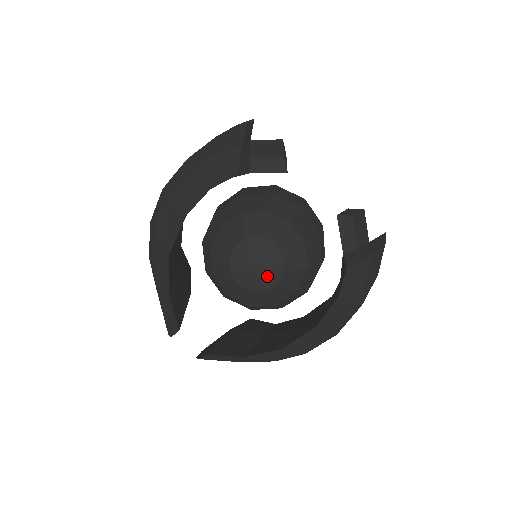
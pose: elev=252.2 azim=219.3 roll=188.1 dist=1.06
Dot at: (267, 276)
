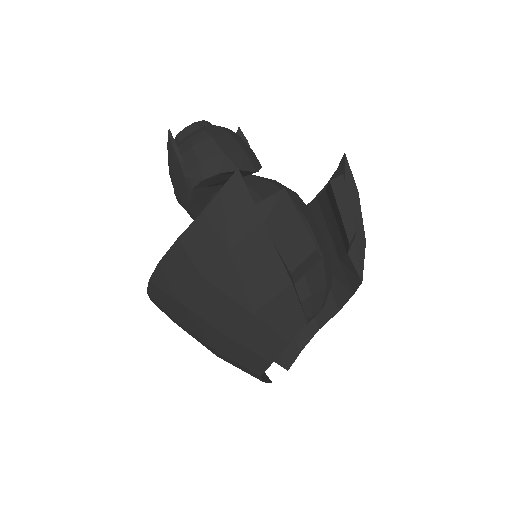
Dot at: occluded
